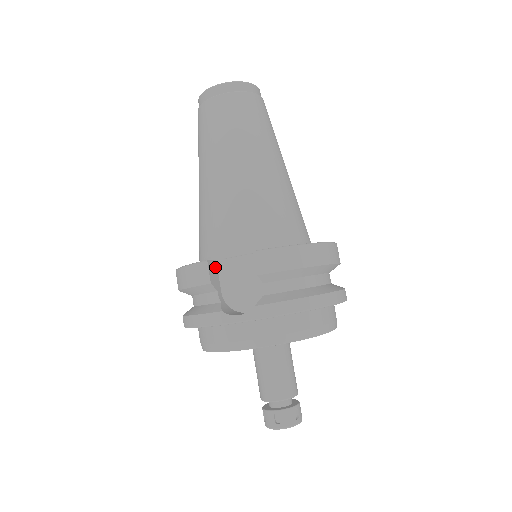
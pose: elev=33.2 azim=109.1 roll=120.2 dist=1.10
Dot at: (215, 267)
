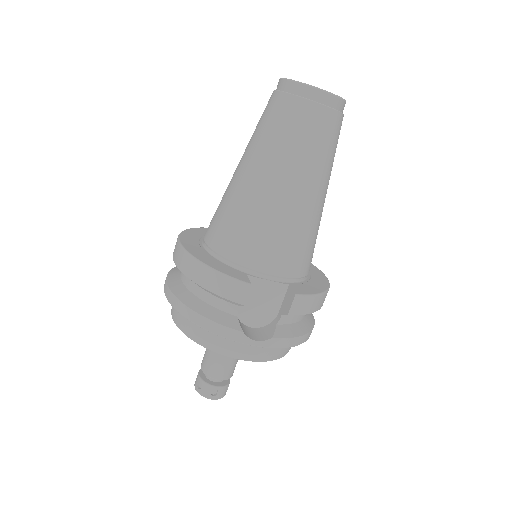
Dot at: occluded
